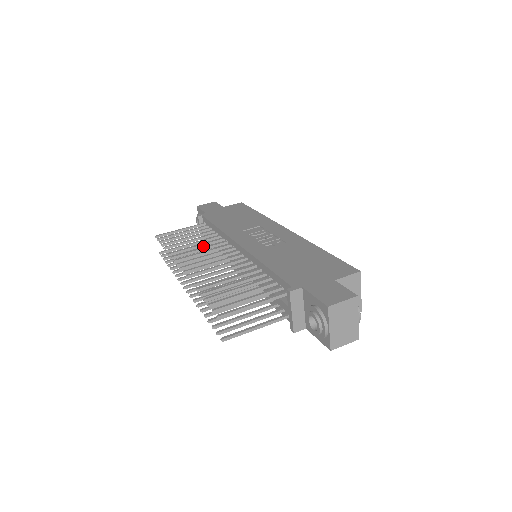
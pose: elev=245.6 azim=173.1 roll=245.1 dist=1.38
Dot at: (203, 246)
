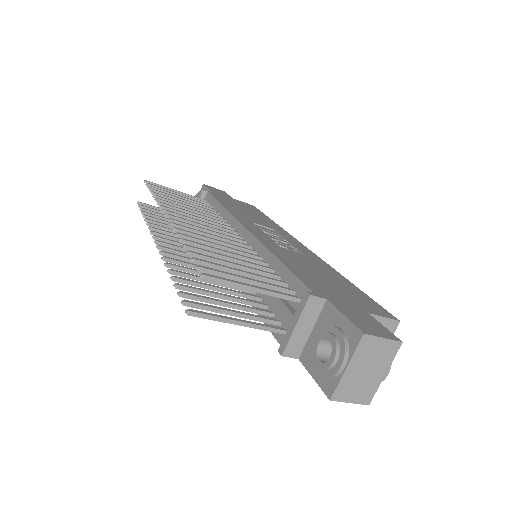
Dot at: occluded
